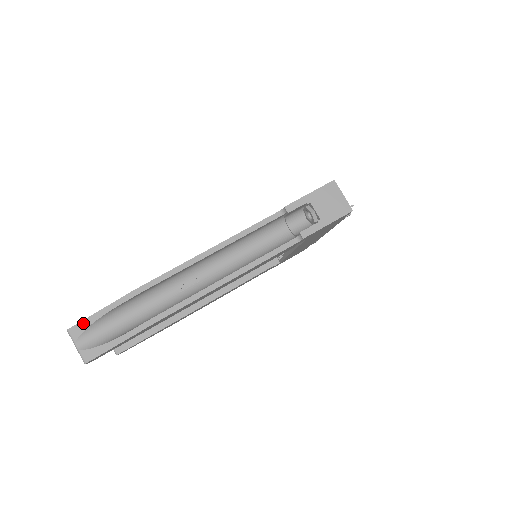
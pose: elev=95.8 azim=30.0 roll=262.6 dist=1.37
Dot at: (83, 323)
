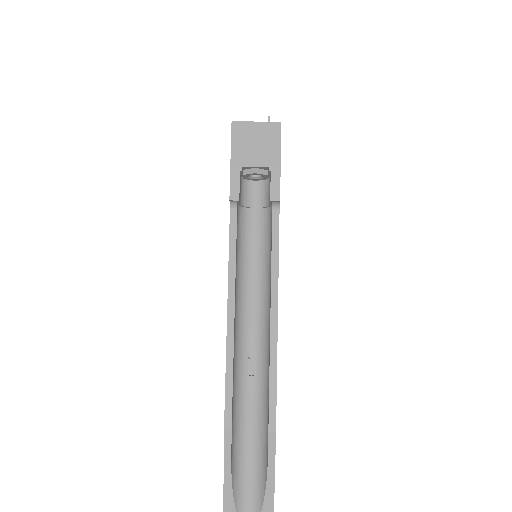
Dot at: (226, 507)
